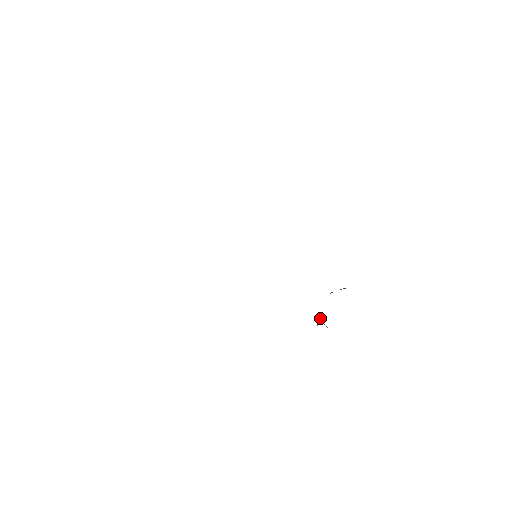
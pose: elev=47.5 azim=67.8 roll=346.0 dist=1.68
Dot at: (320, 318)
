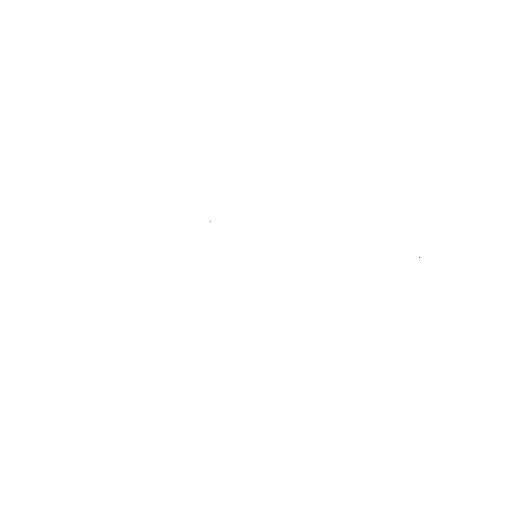
Dot at: occluded
